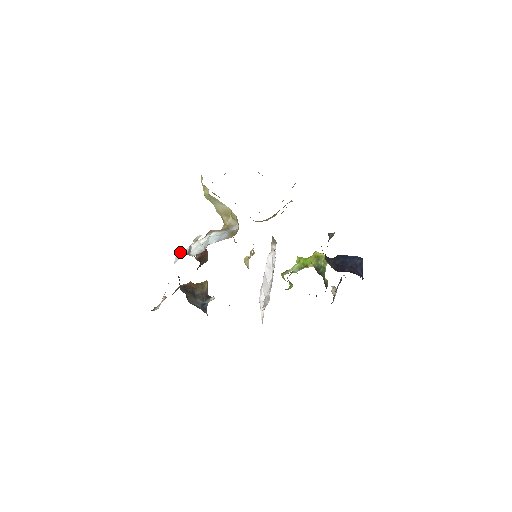
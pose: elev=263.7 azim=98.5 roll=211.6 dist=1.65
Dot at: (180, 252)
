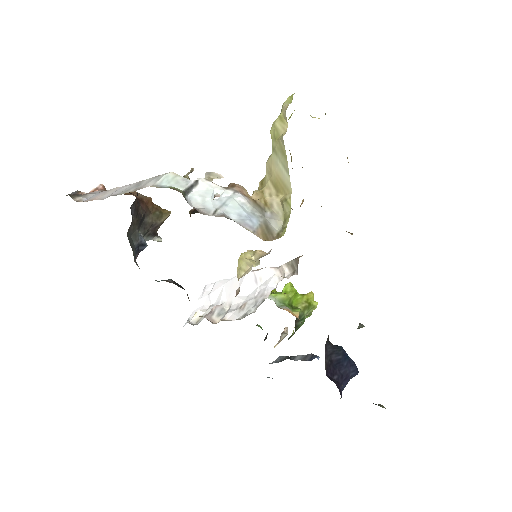
Dot at: (177, 174)
